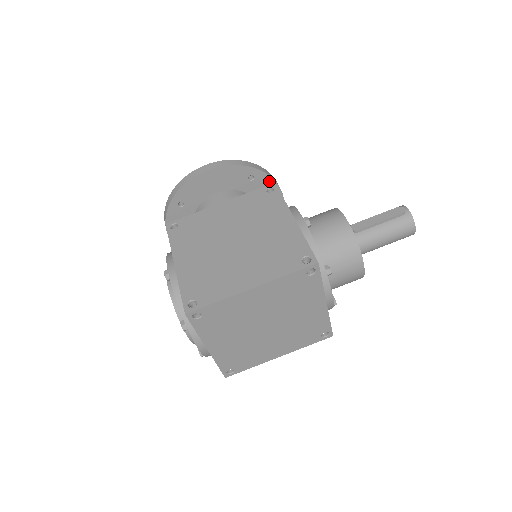
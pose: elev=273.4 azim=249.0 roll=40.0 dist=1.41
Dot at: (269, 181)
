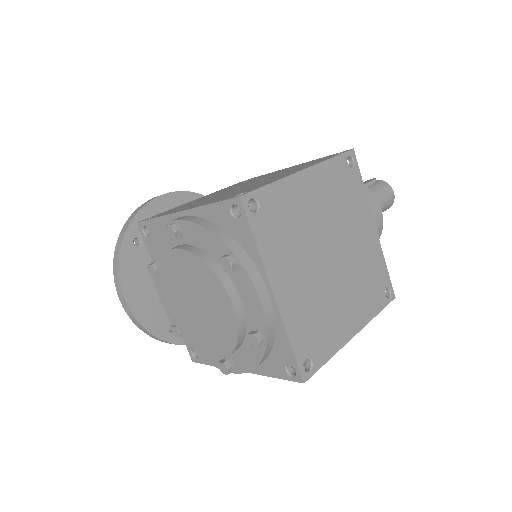
Dot at: occluded
